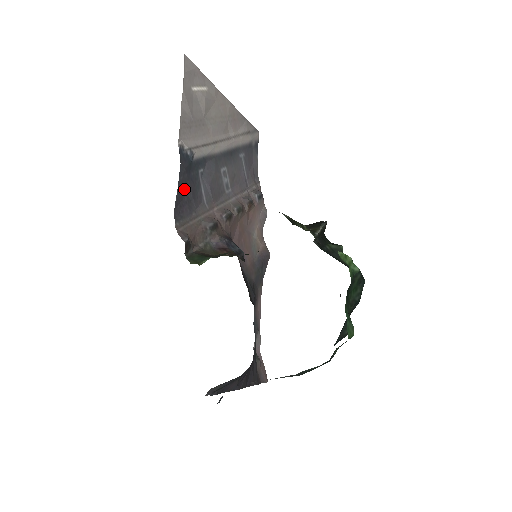
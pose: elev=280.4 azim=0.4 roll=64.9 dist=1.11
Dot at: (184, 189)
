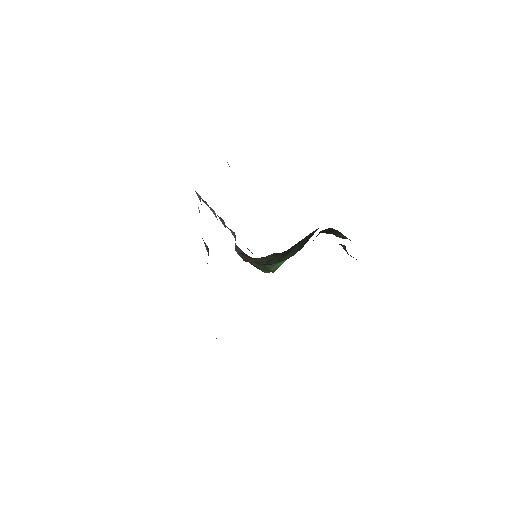
Dot at: occluded
